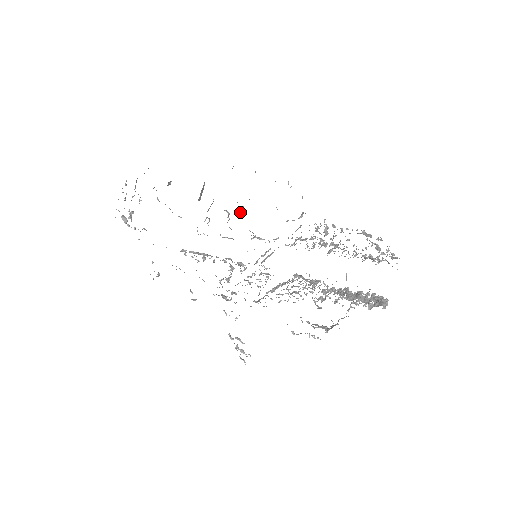
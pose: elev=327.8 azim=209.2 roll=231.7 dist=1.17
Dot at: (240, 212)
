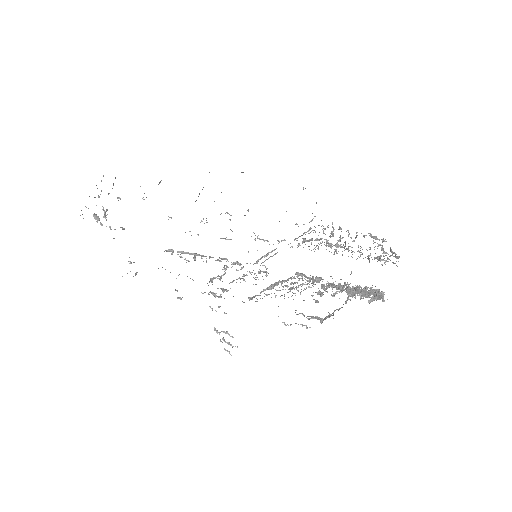
Dot at: (245, 215)
